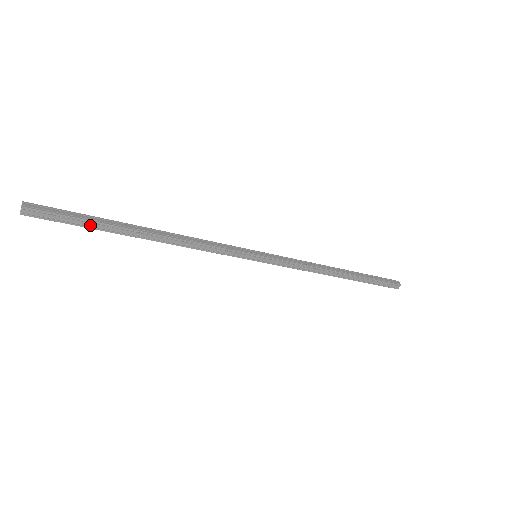
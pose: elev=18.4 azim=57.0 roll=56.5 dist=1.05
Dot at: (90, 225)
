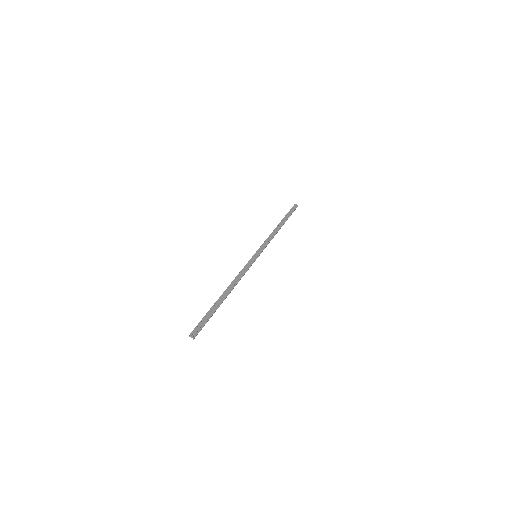
Dot at: occluded
